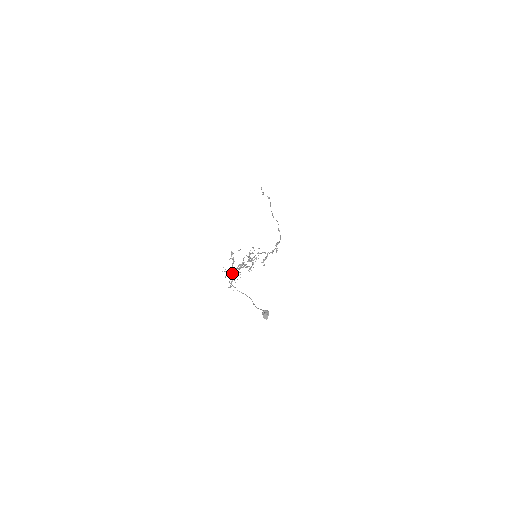
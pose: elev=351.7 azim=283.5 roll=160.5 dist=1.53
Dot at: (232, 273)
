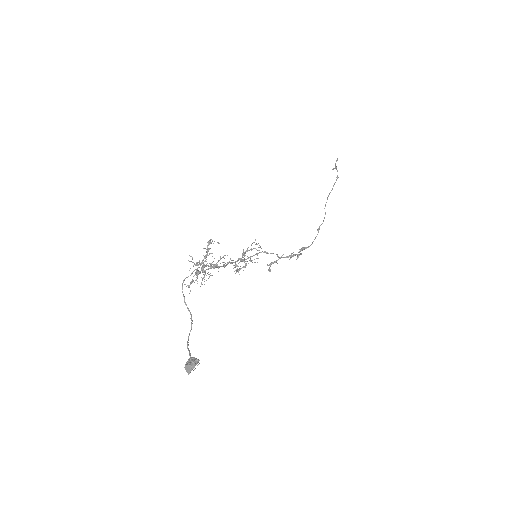
Dot at: (197, 270)
